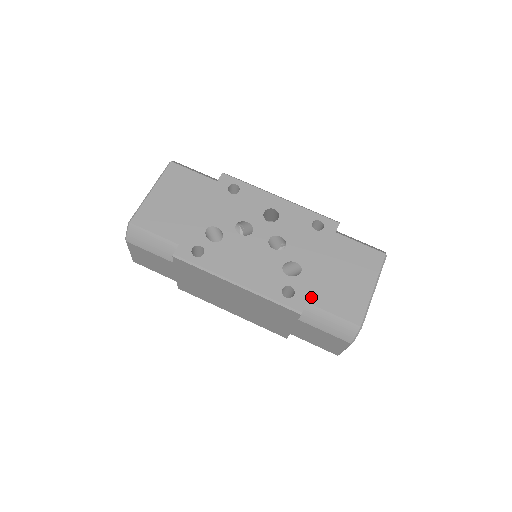
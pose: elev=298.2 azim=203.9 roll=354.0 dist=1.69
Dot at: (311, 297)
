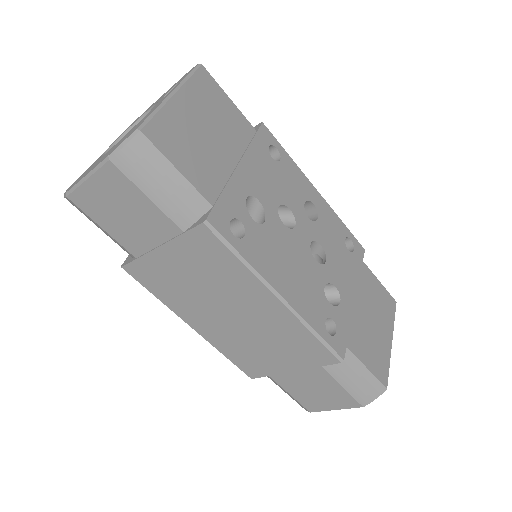
Dot at: (349, 340)
